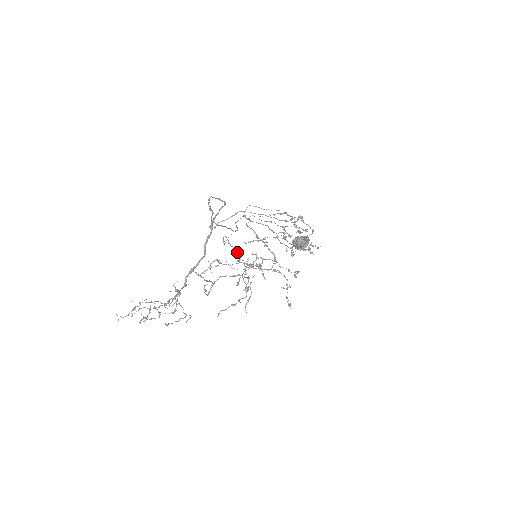
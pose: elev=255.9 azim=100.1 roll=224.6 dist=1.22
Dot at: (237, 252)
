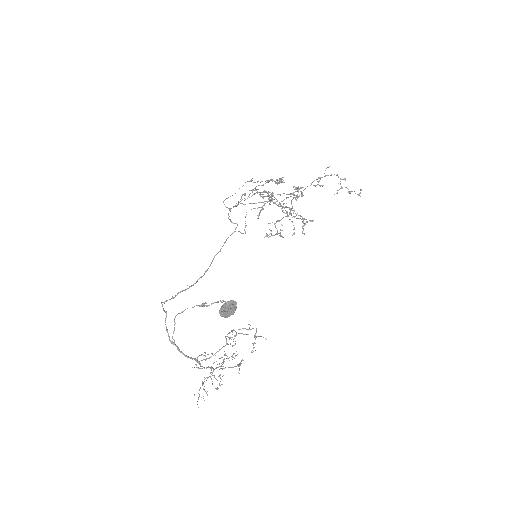
Dot at: occluded
